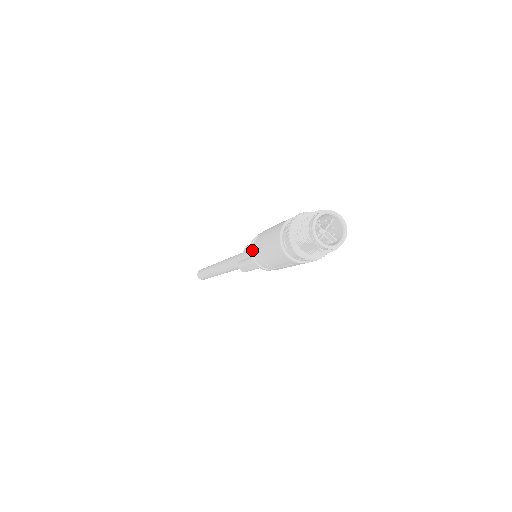
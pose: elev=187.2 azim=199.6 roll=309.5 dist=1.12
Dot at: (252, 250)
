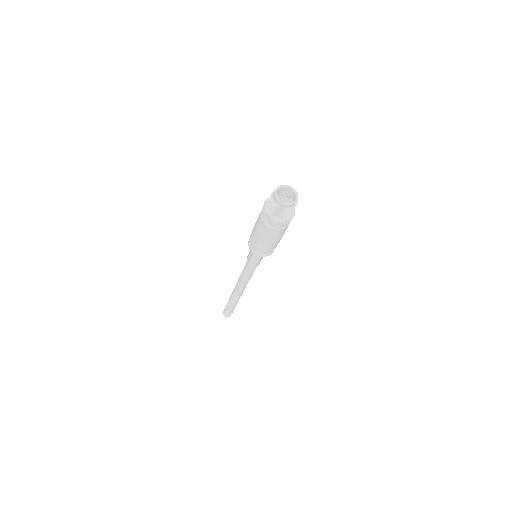
Dot at: (250, 246)
